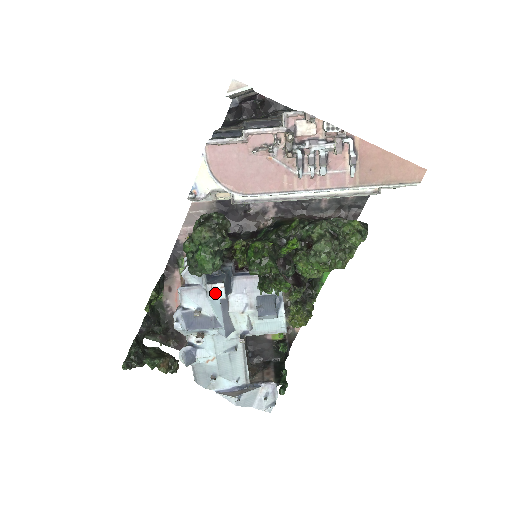
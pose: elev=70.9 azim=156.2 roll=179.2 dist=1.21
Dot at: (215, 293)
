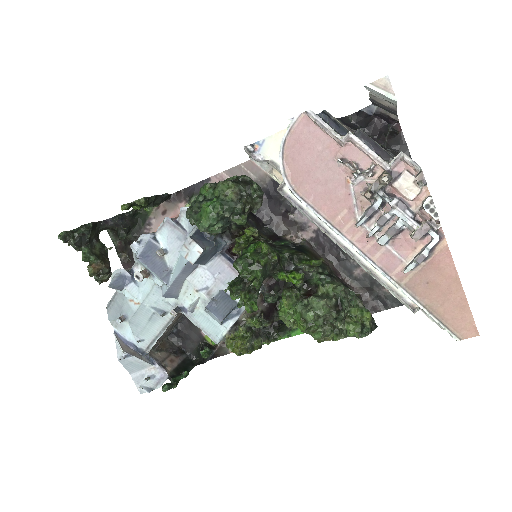
Dot at: (189, 251)
